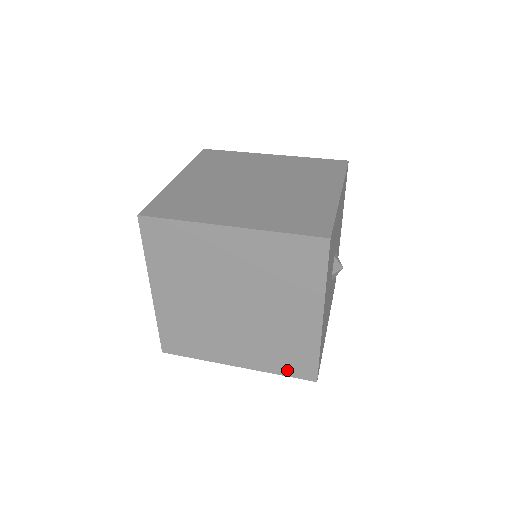
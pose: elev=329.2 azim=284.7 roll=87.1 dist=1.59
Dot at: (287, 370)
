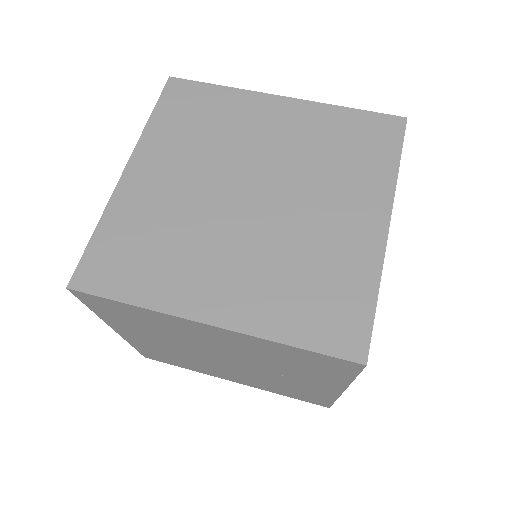
Dot at: (294, 397)
